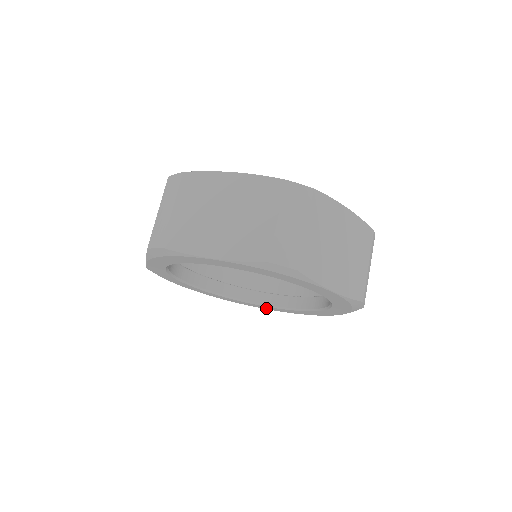
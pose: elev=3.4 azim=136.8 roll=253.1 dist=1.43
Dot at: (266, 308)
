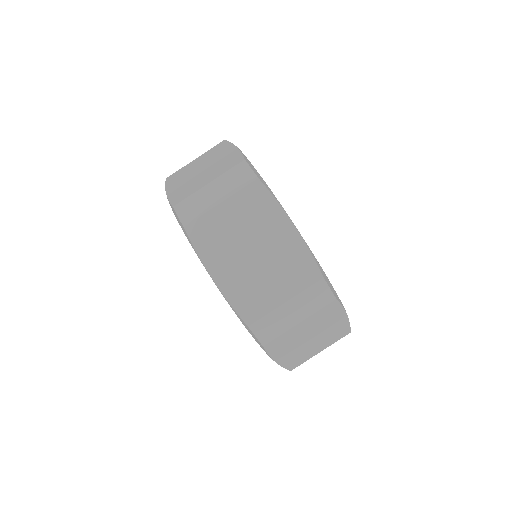
Dot at: occluded
